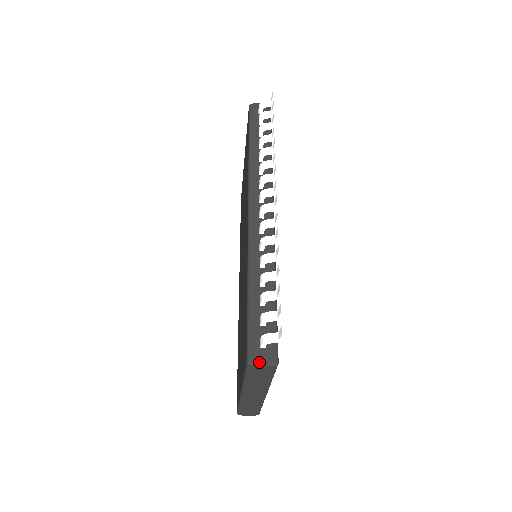
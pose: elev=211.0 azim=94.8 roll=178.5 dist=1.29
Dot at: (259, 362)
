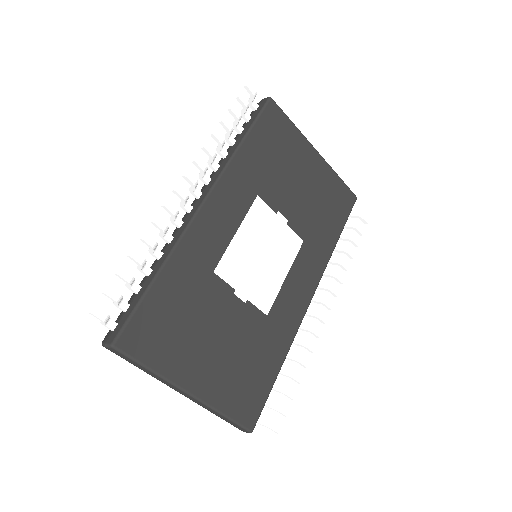
Dot at: (103, 343)
